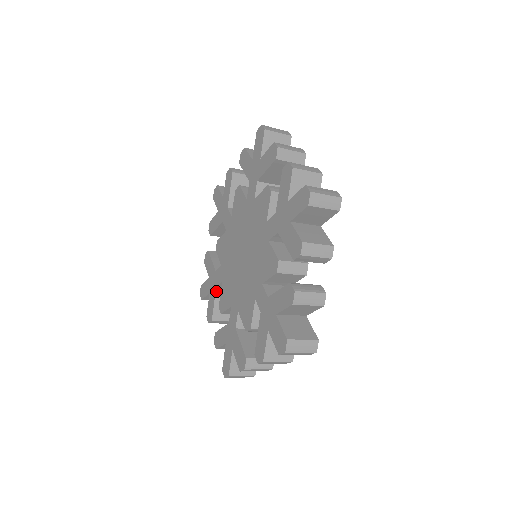
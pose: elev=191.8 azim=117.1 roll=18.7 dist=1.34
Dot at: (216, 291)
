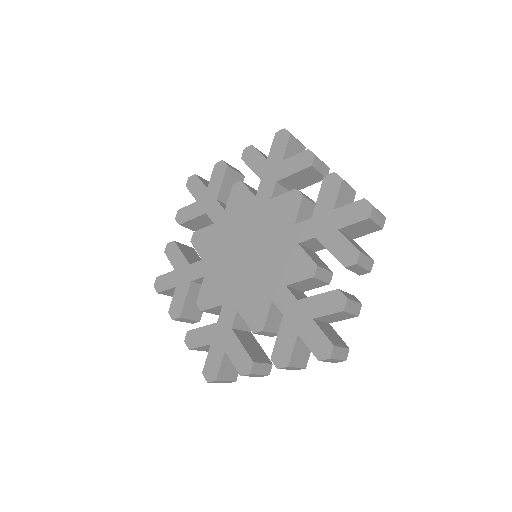
Dot at: (234, 333)
